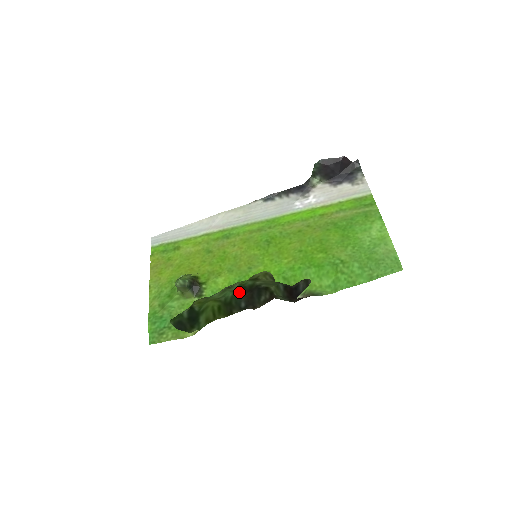
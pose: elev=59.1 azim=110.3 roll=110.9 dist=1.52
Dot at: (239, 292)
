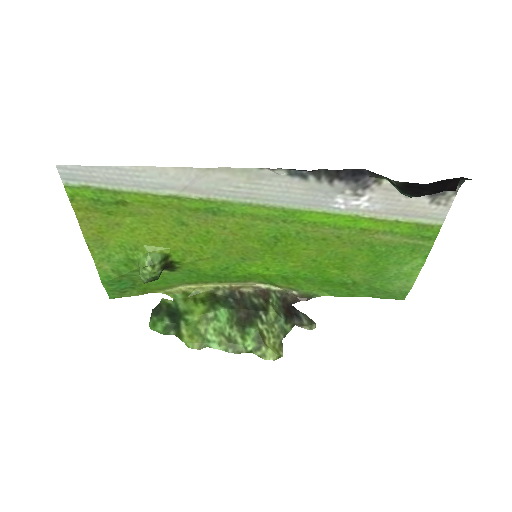
Dot at: (235, 320)
